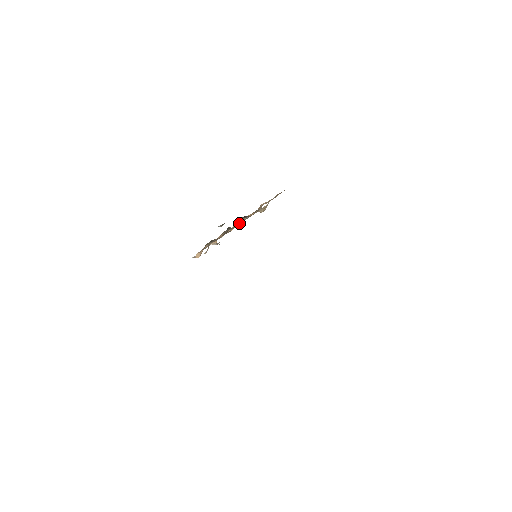
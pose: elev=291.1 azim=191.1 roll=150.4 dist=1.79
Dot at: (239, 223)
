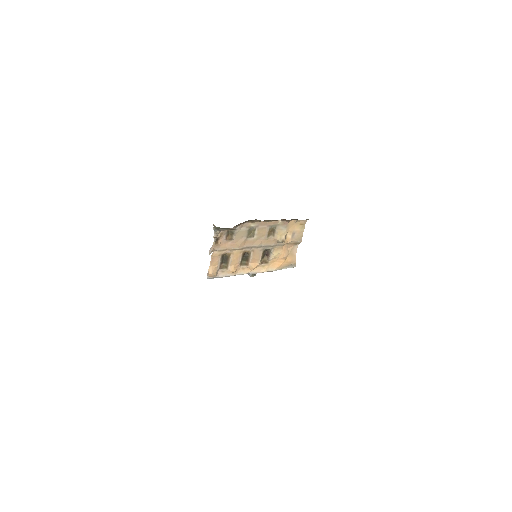
Dot at: (252, 240)
